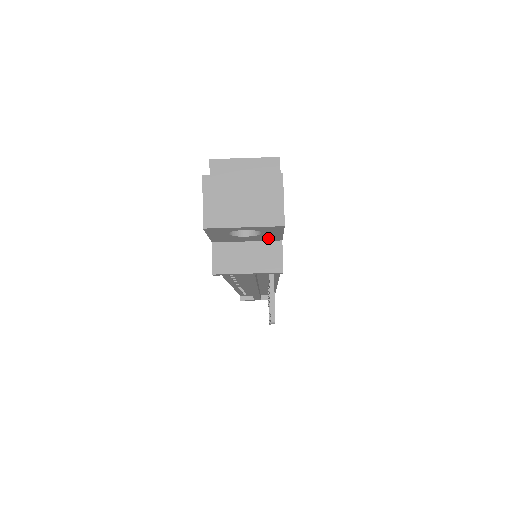
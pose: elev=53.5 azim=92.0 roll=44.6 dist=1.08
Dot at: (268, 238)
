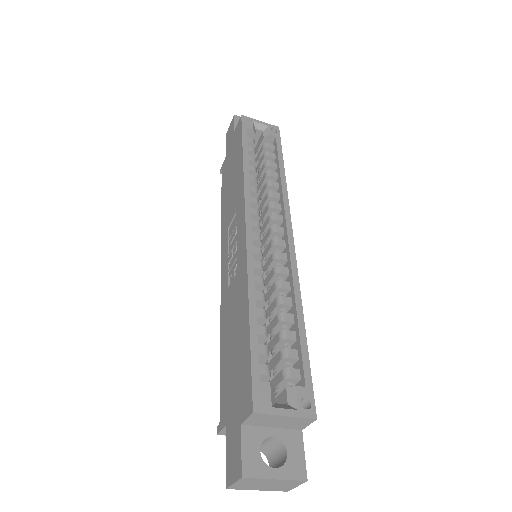
Dot at: occluded
